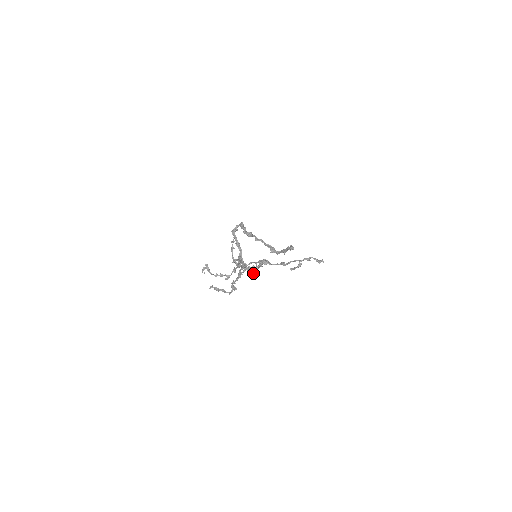
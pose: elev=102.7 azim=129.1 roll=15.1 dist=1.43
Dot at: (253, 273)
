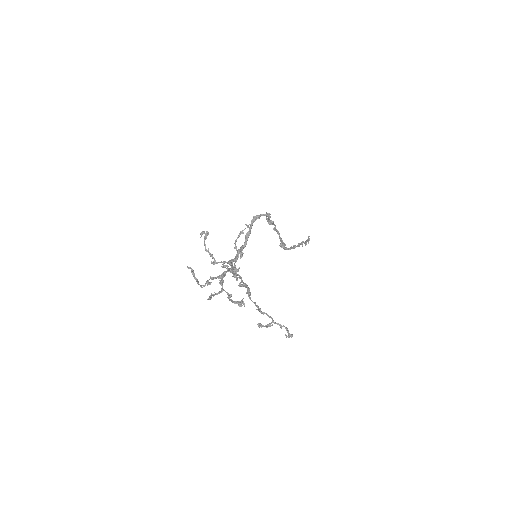
Dot at: (236, 279)
